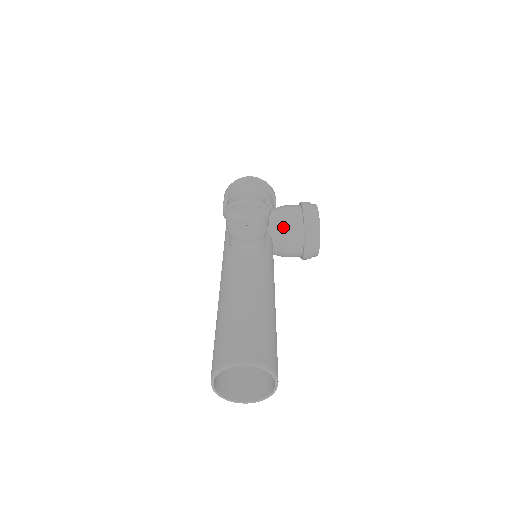
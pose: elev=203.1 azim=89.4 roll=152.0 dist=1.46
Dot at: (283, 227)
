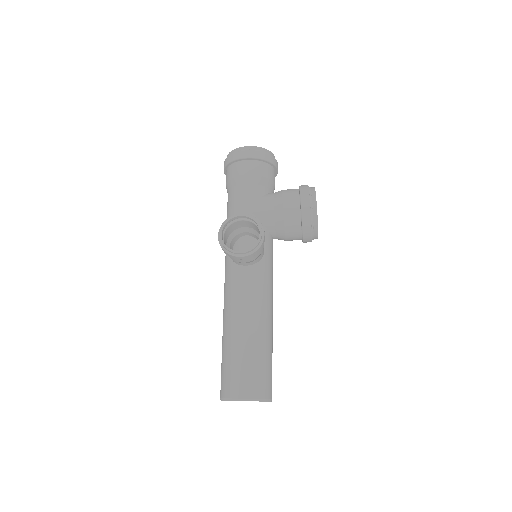
Dot at: (281, 225)
